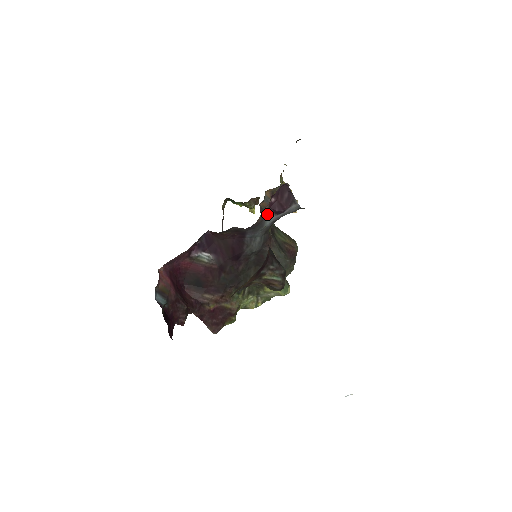
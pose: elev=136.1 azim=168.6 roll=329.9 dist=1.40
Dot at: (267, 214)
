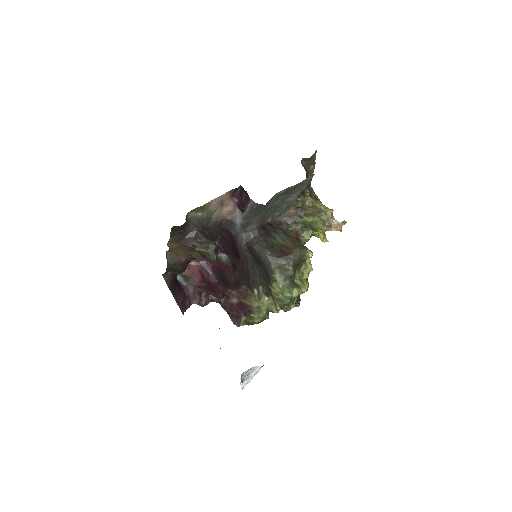
Dot at: (237, 213)
